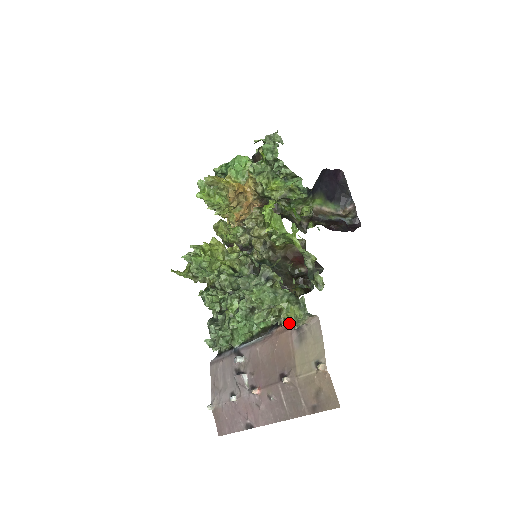
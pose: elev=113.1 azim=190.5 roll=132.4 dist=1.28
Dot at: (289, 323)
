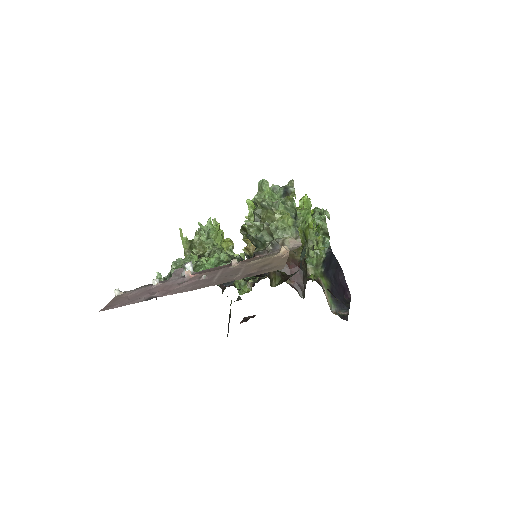
Dot at: (276, 228)
